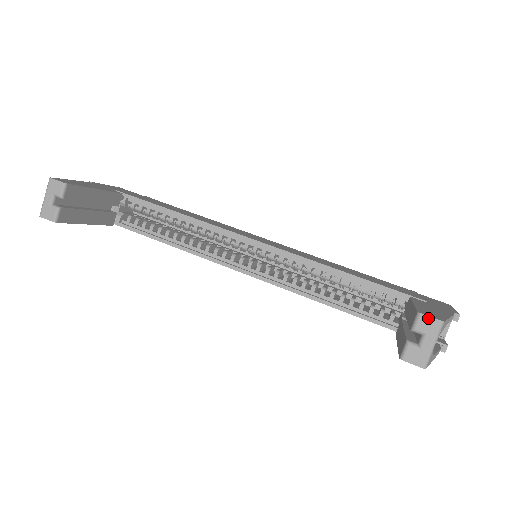
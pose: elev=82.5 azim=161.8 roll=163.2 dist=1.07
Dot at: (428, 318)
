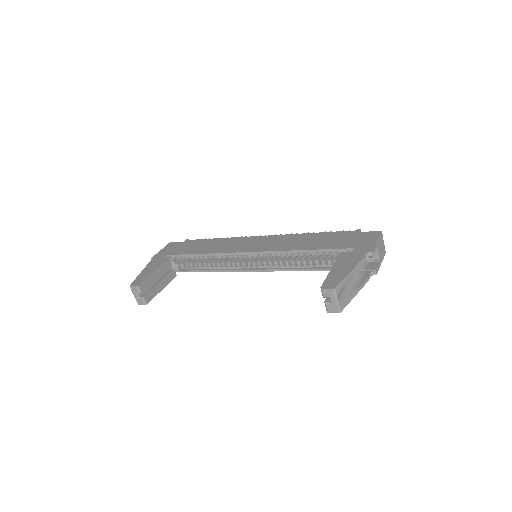
Dot at: (326, 290)
